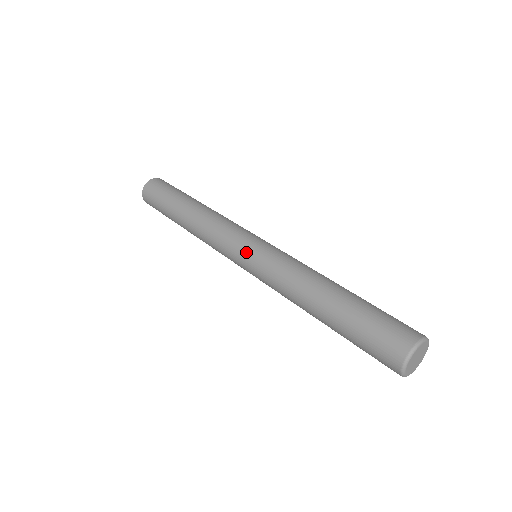
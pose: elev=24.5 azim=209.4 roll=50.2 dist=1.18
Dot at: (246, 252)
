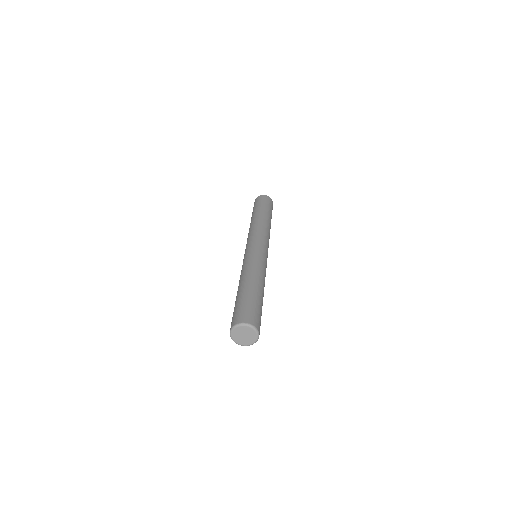
Dot at: (246, 250)
